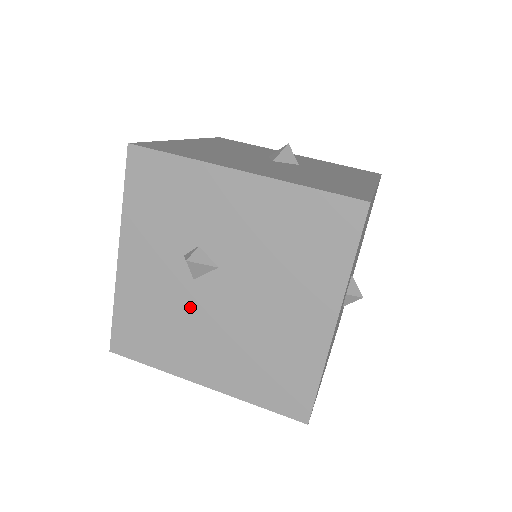
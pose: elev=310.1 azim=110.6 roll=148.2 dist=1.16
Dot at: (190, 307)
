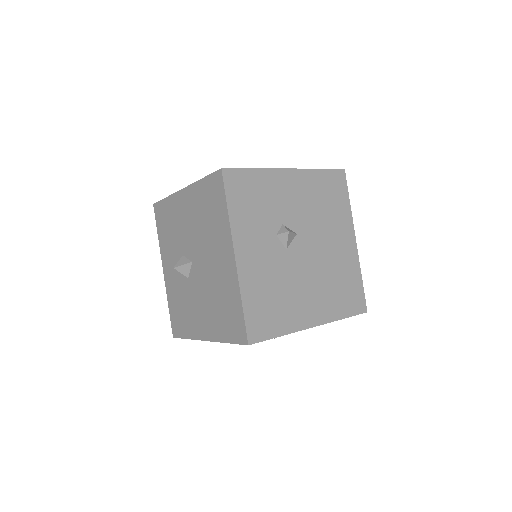
Dot at: (290, 271)
